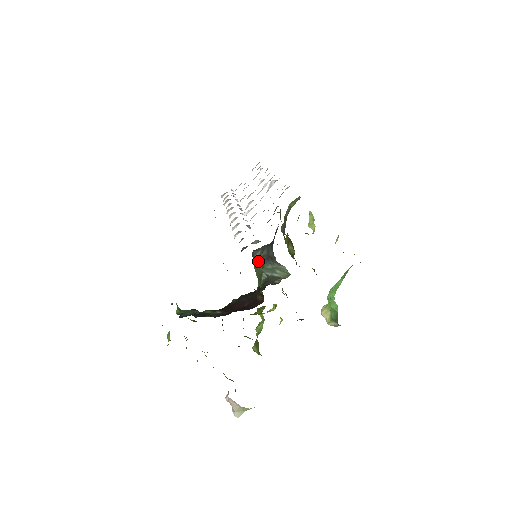
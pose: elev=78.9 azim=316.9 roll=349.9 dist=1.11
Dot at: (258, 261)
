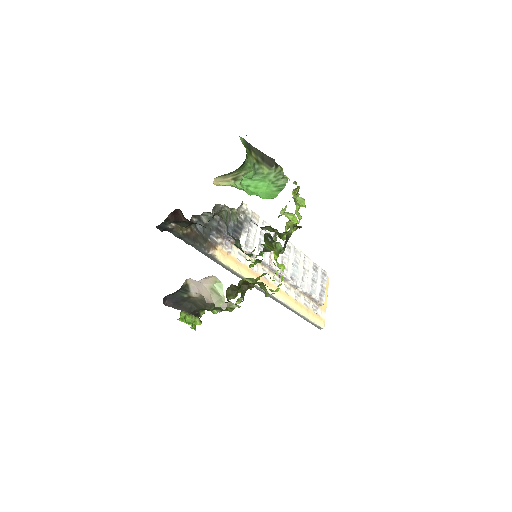
Dot at: (236, 243)
